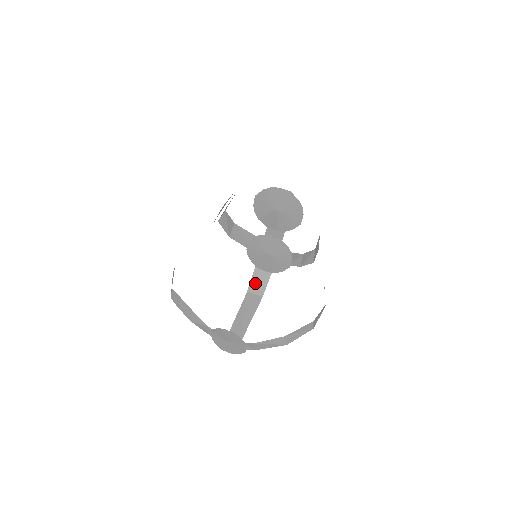
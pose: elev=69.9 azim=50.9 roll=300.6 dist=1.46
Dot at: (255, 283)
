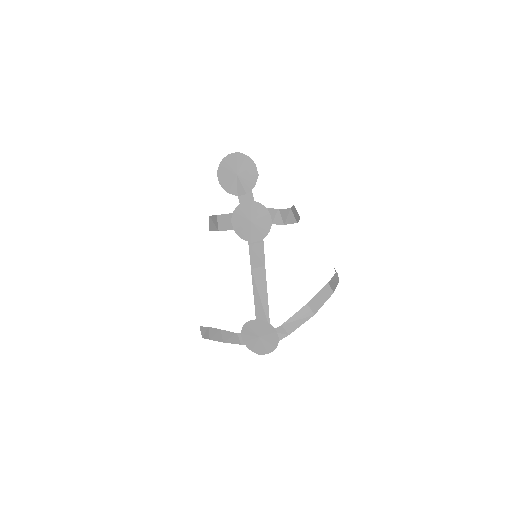
Dot at: (254, 258)
